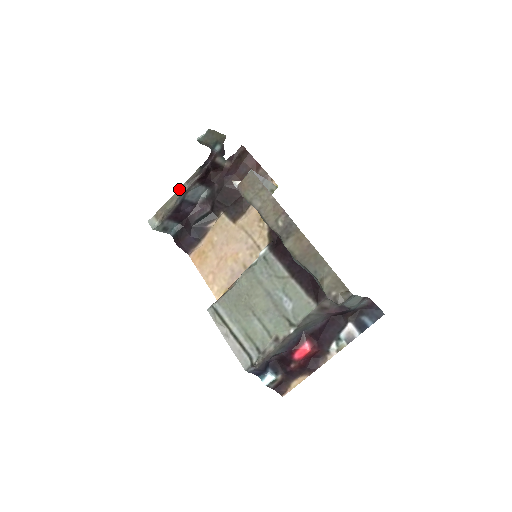
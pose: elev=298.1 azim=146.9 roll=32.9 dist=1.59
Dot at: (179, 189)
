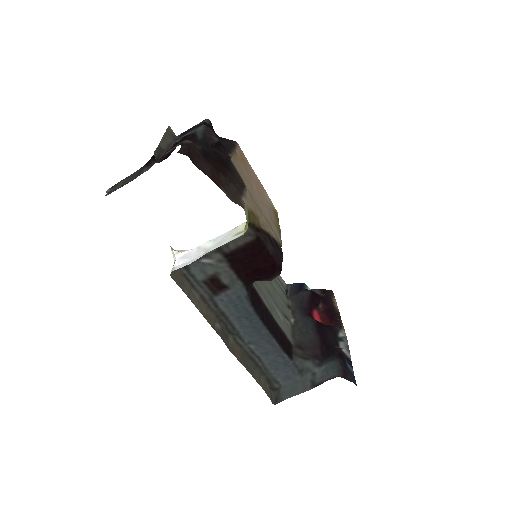
Dot at: (161, 140)
